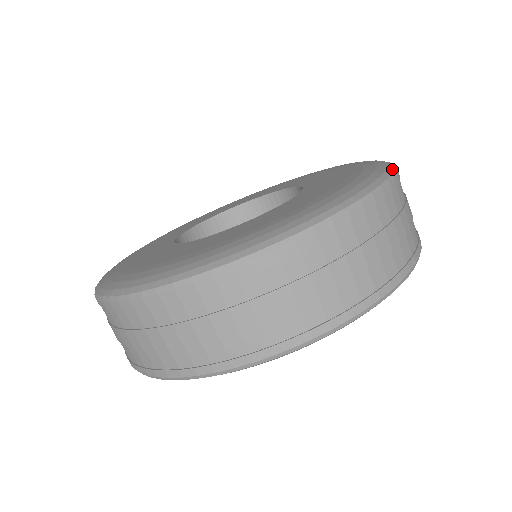
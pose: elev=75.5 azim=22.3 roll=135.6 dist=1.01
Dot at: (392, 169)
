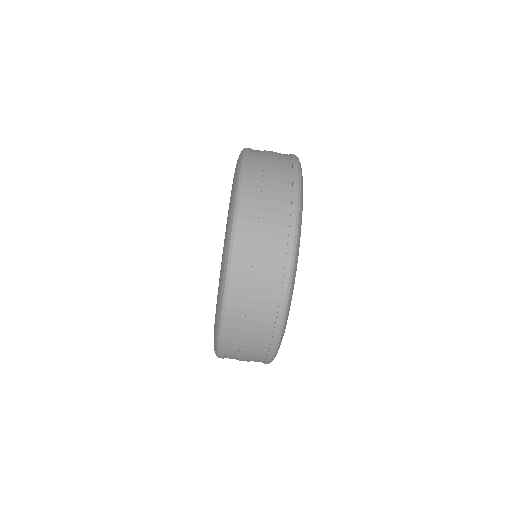
Dot at: (229, 242)
